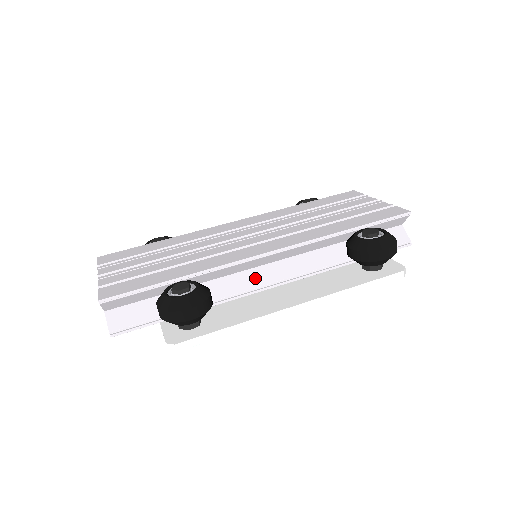
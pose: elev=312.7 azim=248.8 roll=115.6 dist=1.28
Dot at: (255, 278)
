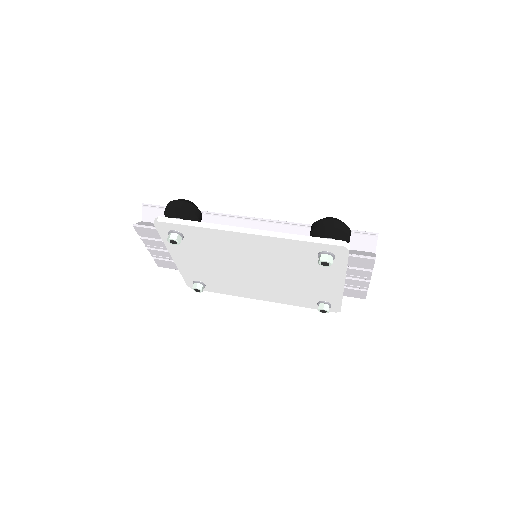
Dot at: occluded
